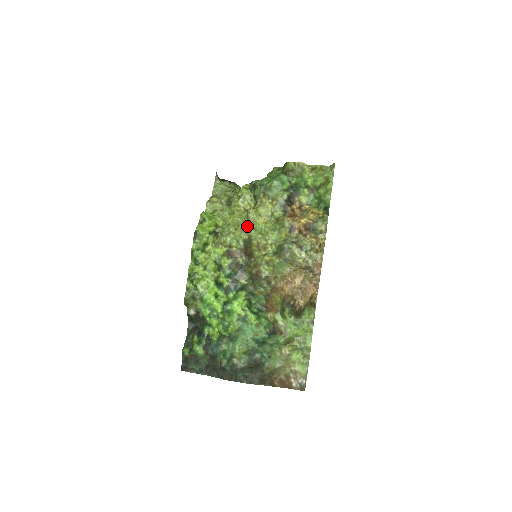
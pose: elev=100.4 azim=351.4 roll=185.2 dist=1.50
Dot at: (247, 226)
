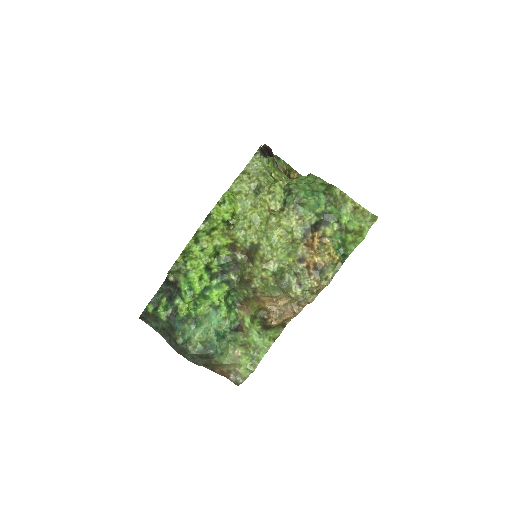
Dot at: (262, 230)
